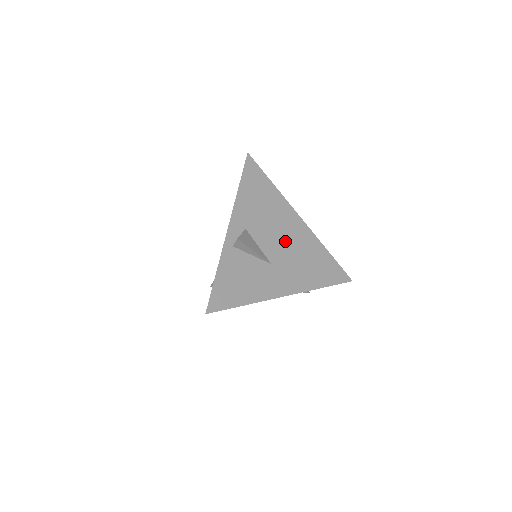
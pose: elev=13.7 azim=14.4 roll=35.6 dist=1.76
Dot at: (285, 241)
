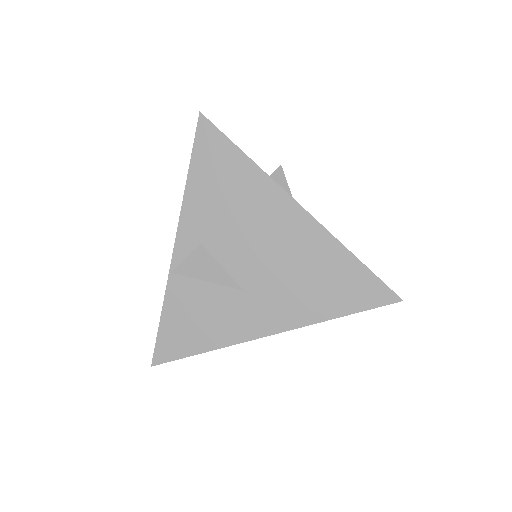
Dot at: (268, 251)
